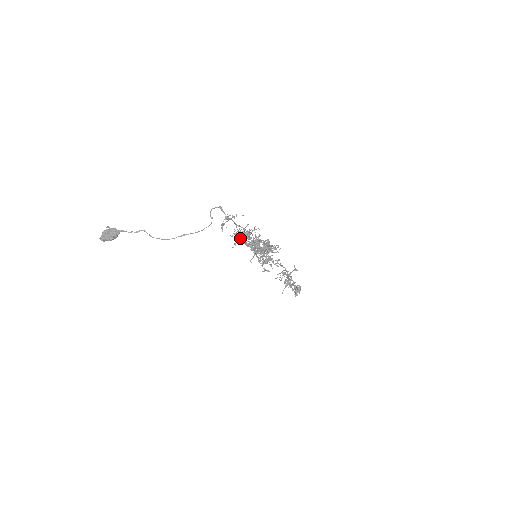
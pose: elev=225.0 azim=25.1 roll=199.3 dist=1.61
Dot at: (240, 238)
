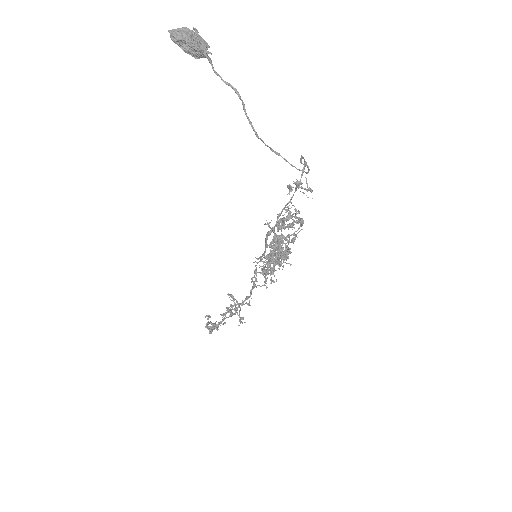
Dot at: occluded
